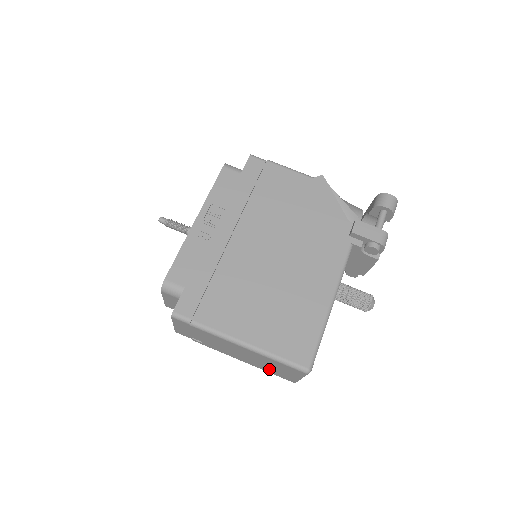
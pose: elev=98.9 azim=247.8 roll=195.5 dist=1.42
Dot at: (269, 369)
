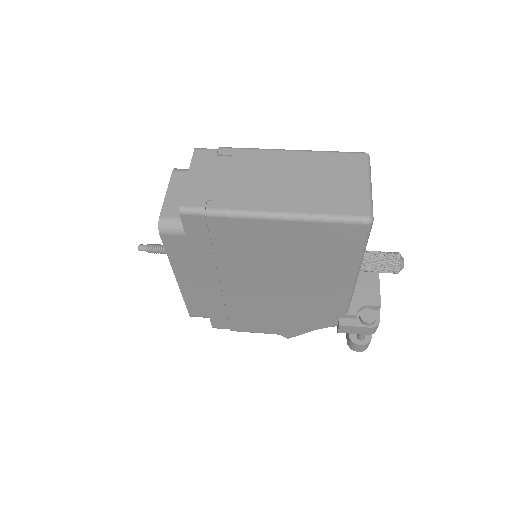
Dot at: (326, 197)
